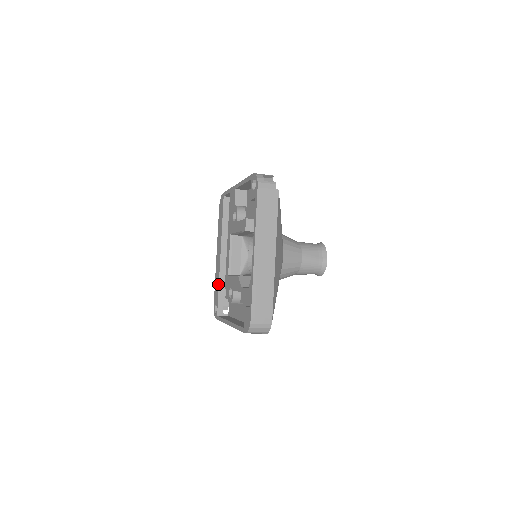
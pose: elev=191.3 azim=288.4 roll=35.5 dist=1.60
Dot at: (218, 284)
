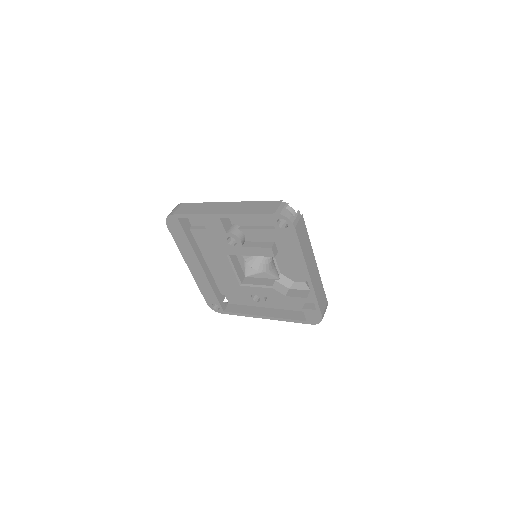
Dot at: (212, 290)
